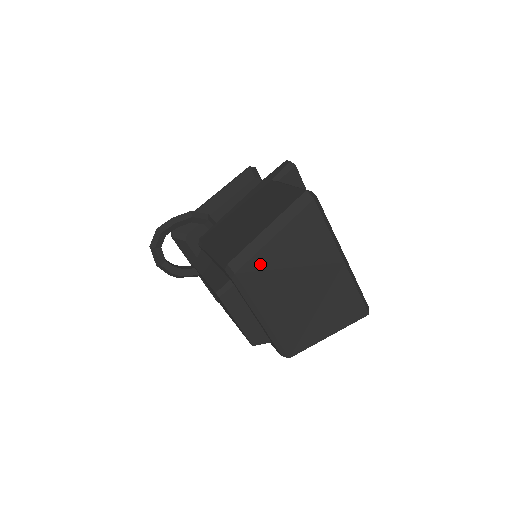
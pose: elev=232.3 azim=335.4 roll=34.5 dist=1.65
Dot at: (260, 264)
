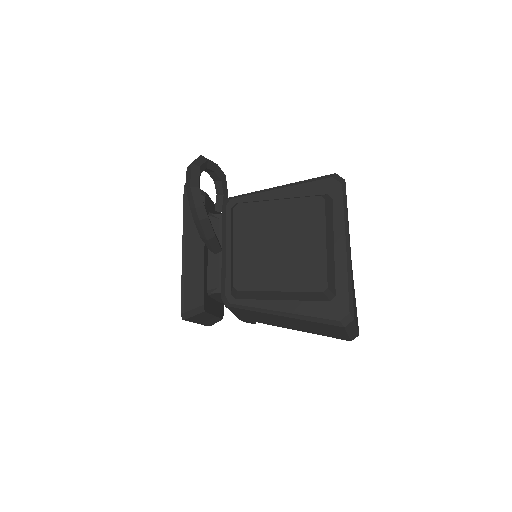
Dot at: occluded
